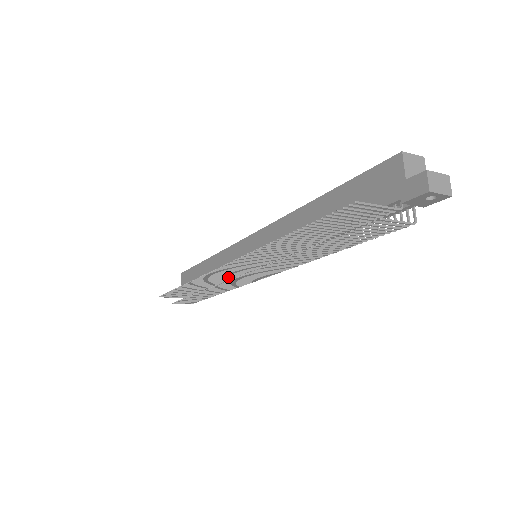
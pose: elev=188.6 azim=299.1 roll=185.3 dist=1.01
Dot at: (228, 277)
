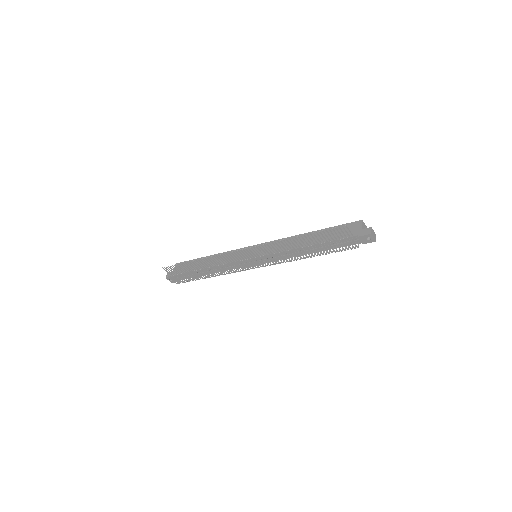
Dot at: (232, 263)
